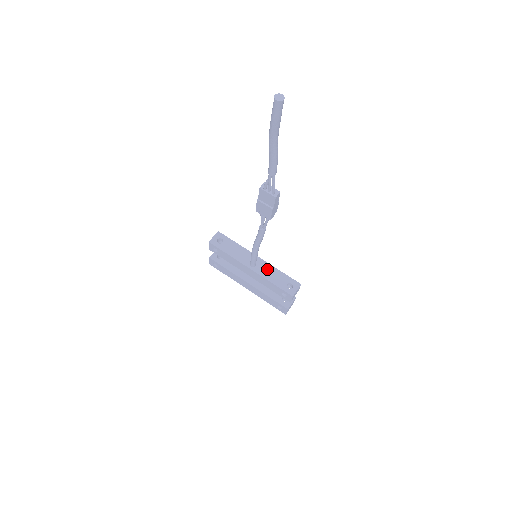
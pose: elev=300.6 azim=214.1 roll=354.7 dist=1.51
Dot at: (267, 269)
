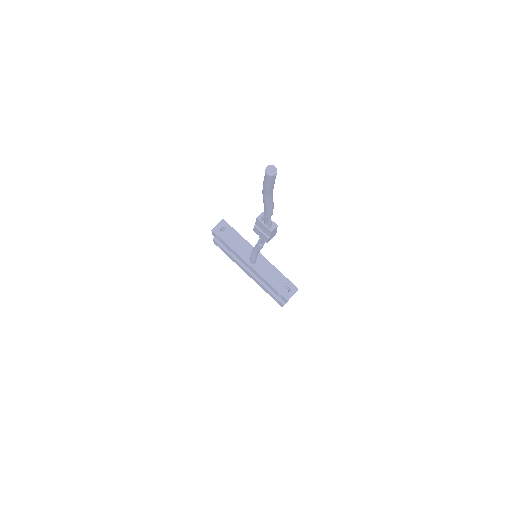
Dot at: (267, 268)
